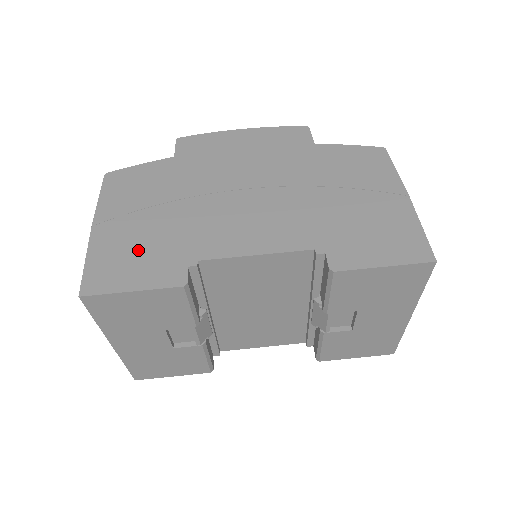
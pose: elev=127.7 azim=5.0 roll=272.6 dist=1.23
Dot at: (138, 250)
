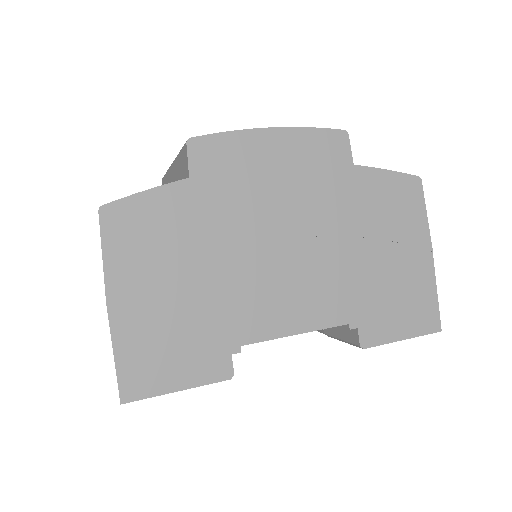
Dot at: (174, 337)
